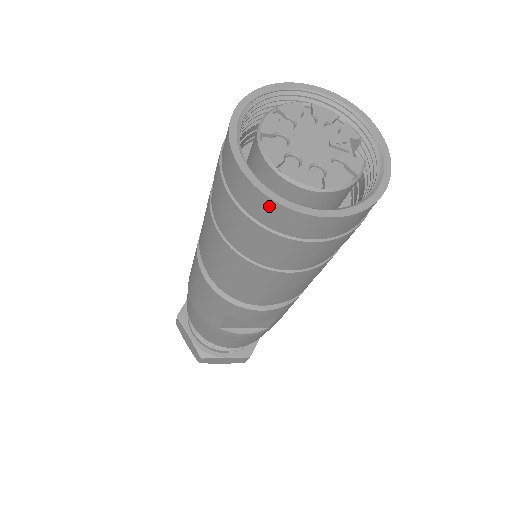
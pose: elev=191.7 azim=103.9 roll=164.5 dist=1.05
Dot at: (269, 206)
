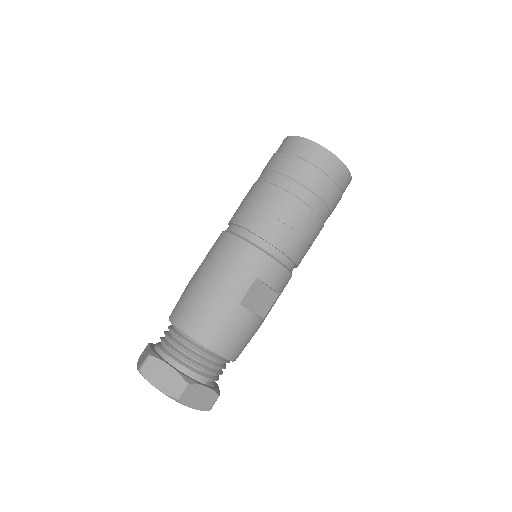
Dot at: (328, 156)
